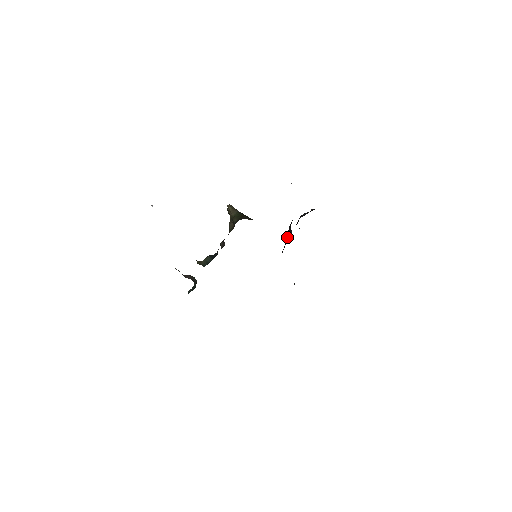
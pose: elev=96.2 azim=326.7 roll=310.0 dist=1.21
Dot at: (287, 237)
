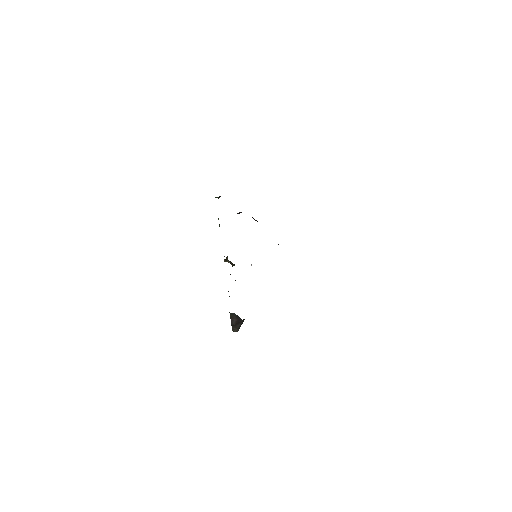
Dot at: occluded
